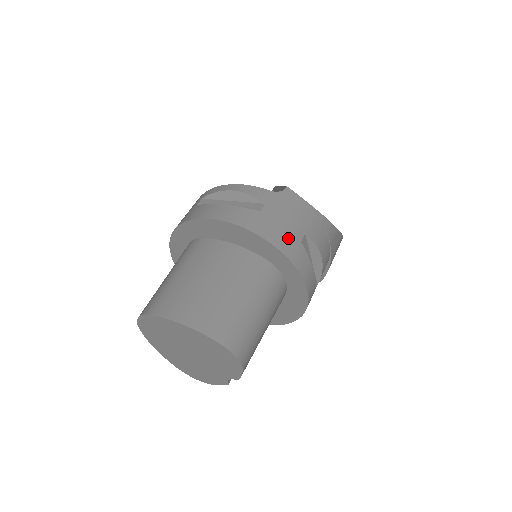
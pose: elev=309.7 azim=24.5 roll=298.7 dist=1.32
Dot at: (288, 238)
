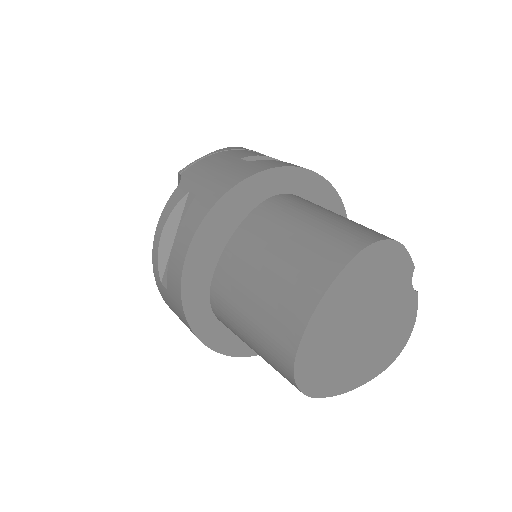
Dot at: (239, 170)
